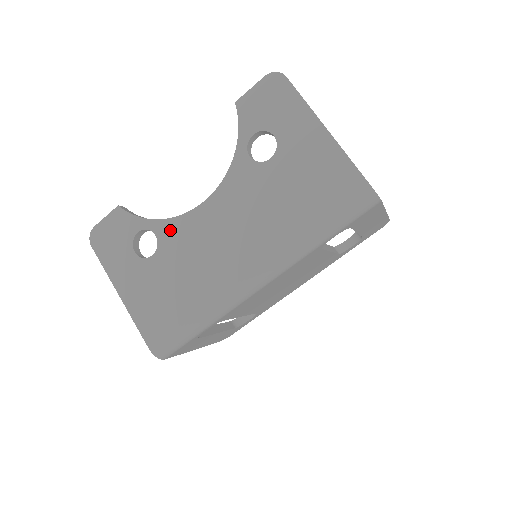
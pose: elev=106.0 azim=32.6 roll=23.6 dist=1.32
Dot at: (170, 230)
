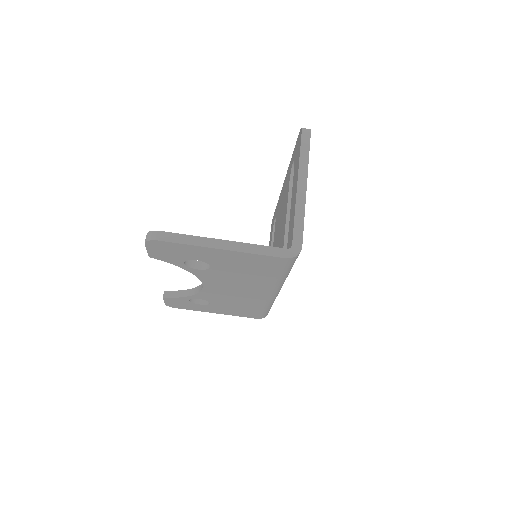
Dot at: (204, 296)
